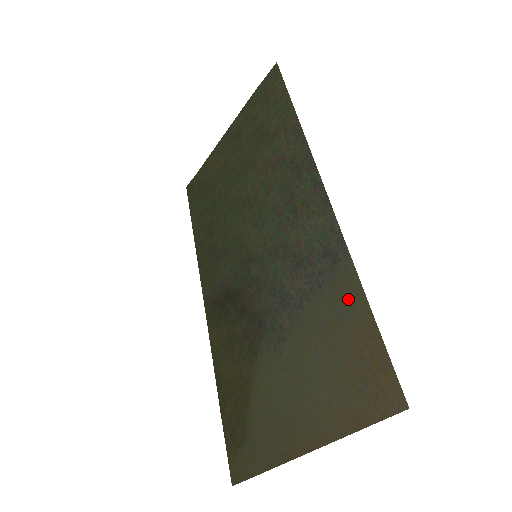
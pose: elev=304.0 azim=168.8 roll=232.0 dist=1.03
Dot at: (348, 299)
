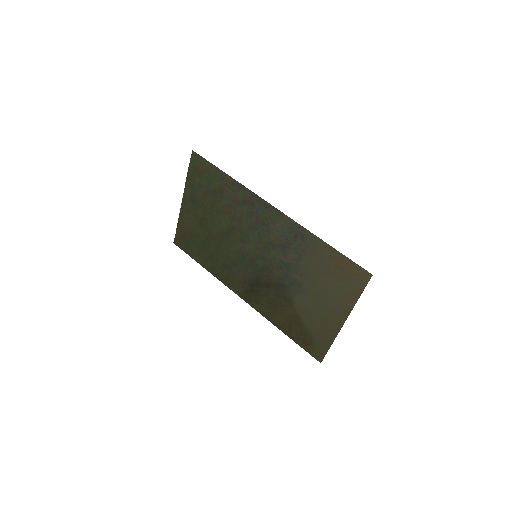
Dot at: (320, 249)
